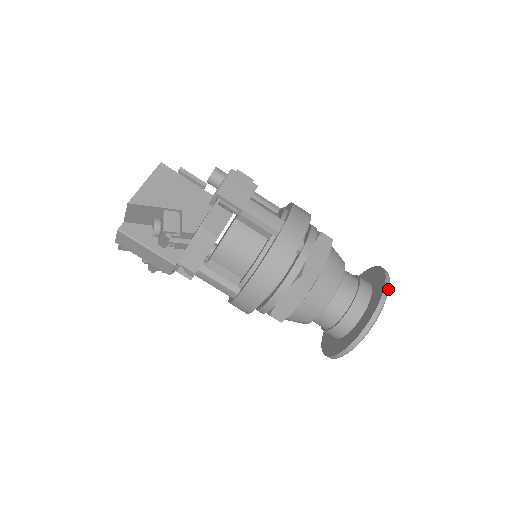
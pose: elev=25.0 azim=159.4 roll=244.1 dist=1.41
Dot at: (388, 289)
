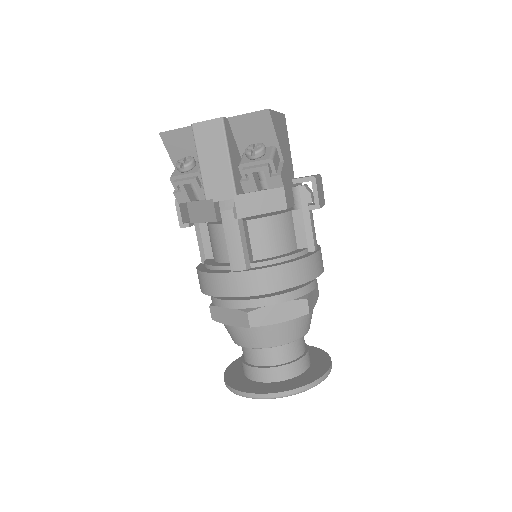
Dot at: occluded
